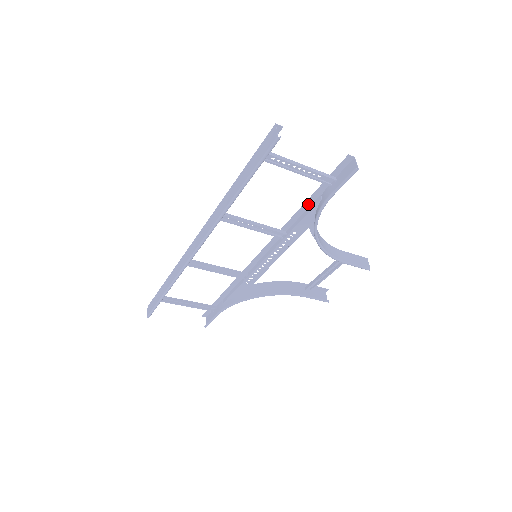
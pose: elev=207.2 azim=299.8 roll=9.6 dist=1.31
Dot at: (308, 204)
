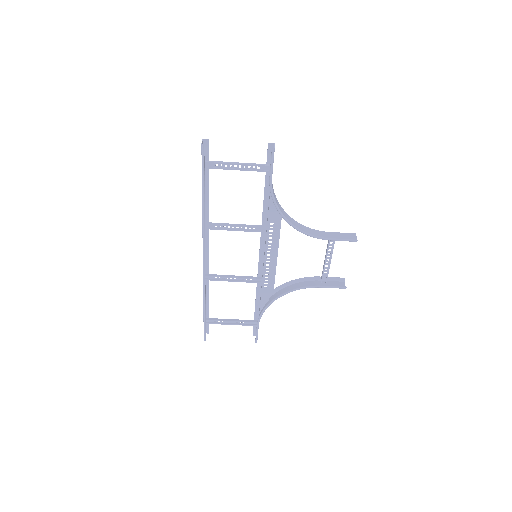
Dot at: (267, 195)
